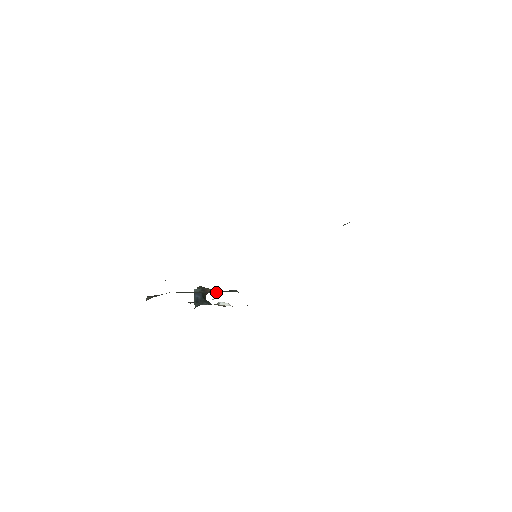
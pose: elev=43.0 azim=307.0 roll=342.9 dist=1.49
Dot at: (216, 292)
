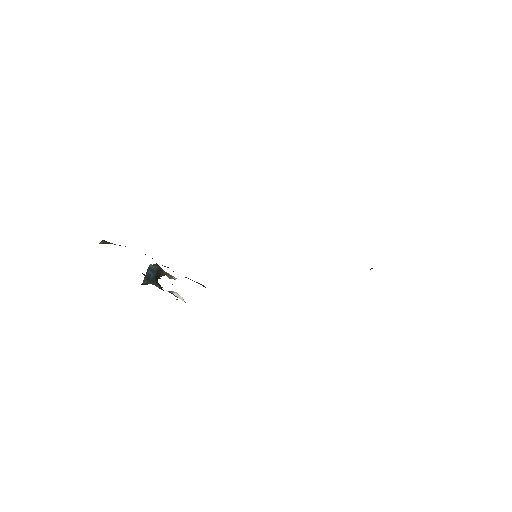
Dot at: occluded
